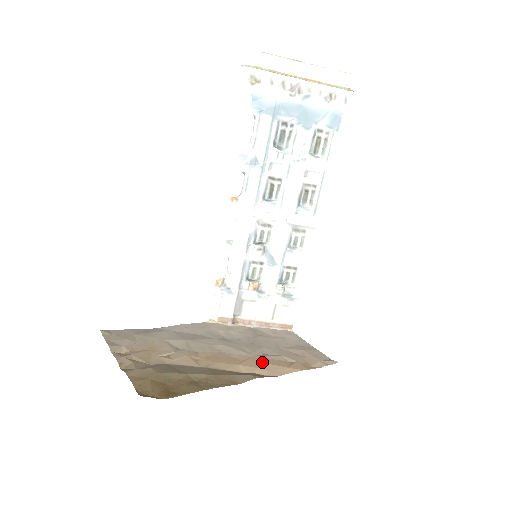
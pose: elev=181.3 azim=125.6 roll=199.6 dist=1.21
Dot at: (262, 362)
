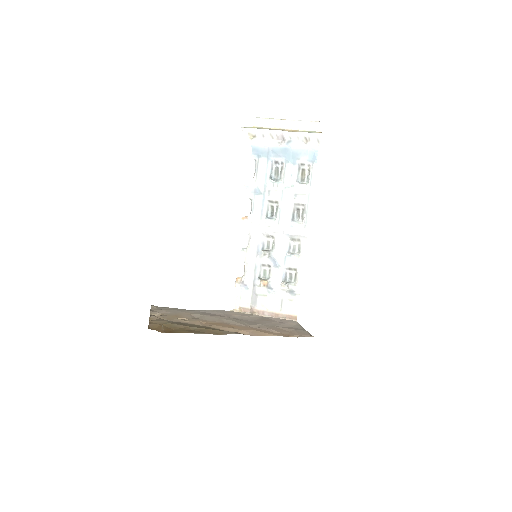
Dot at: (250, 329)
